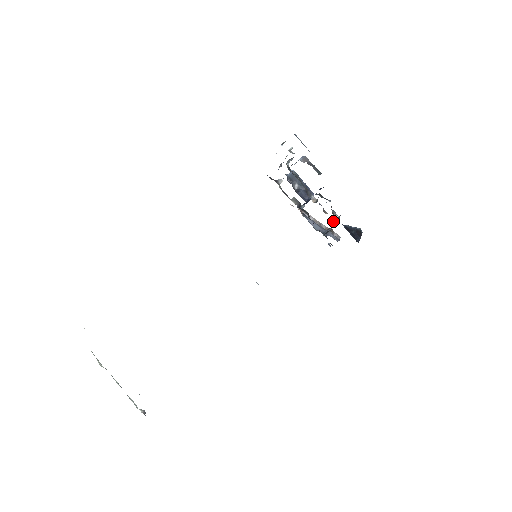
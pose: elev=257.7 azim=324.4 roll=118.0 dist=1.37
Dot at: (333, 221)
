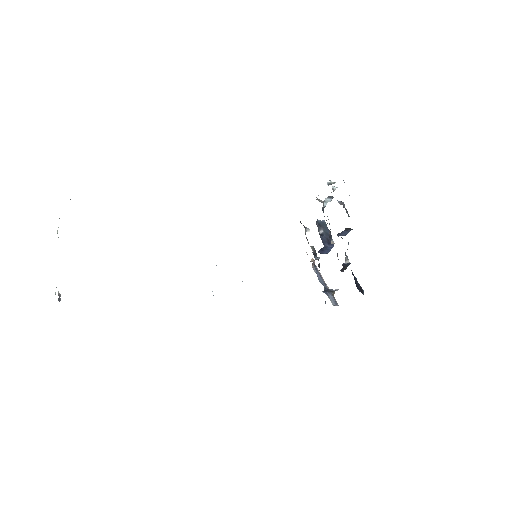
Dot at: (343, 263)
